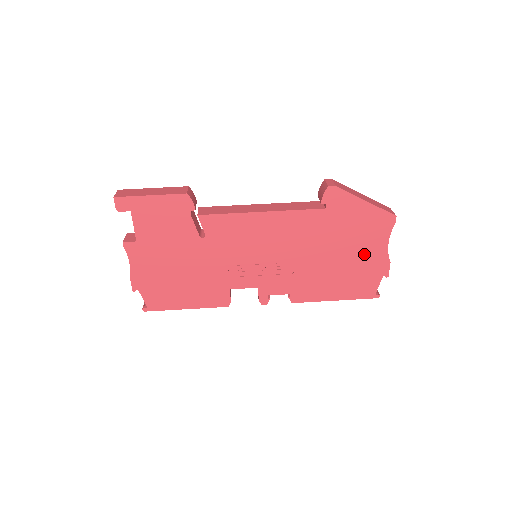
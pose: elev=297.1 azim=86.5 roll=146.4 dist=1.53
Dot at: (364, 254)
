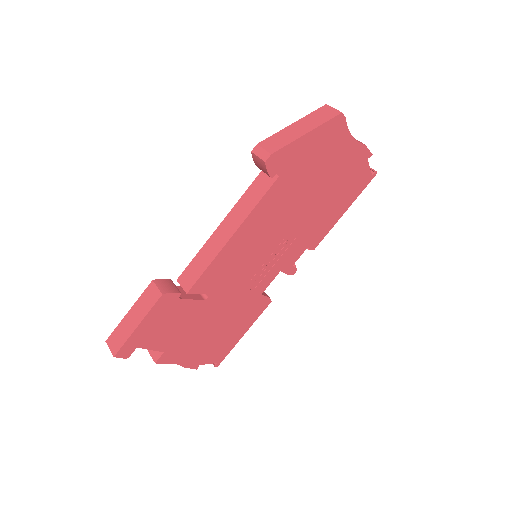
Dot at: (339, 165)
